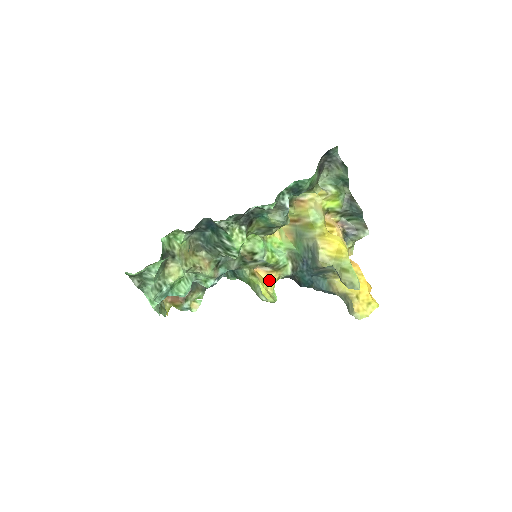
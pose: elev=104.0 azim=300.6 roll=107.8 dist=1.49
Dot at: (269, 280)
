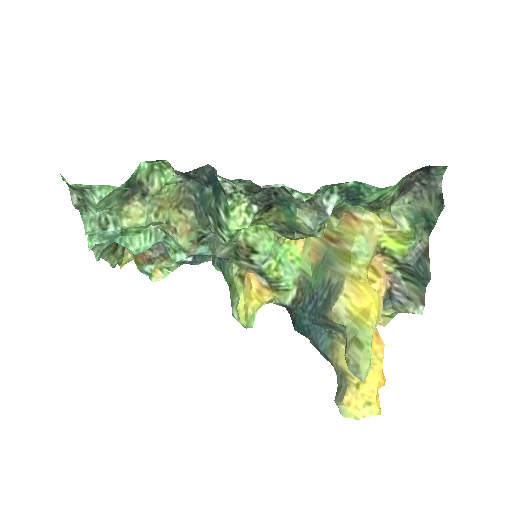
Dot at: (257, 296)
